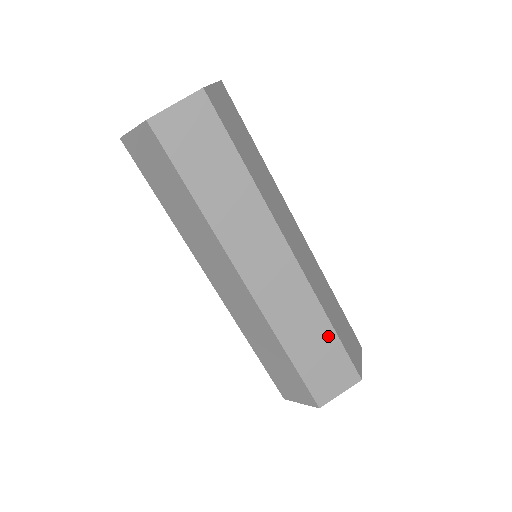
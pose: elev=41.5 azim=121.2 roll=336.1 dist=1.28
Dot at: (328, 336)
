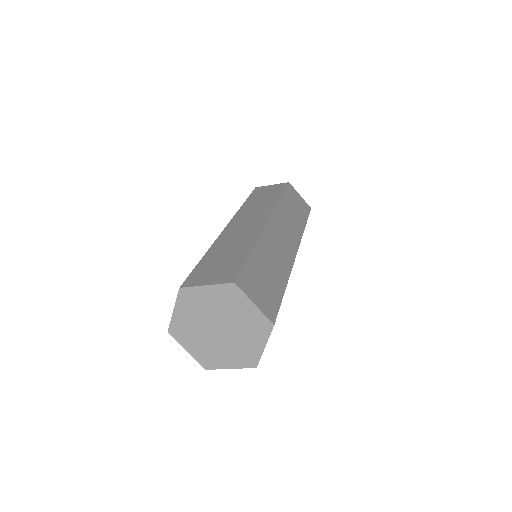
Dot at: (280, 283)
